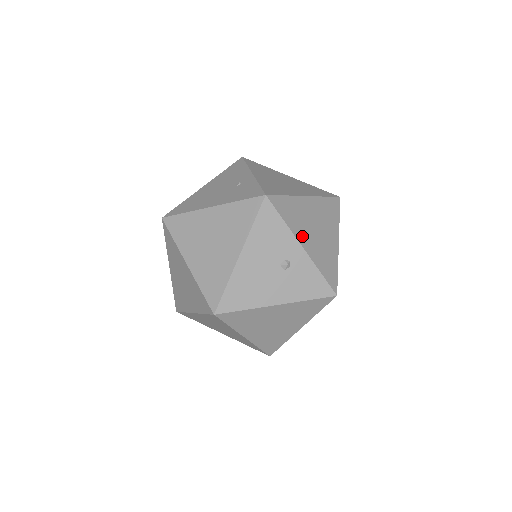
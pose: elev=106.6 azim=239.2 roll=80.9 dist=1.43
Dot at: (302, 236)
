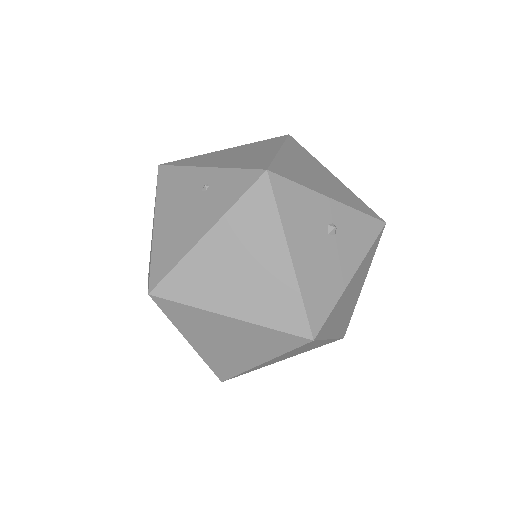
Dot at: (321, 189)
